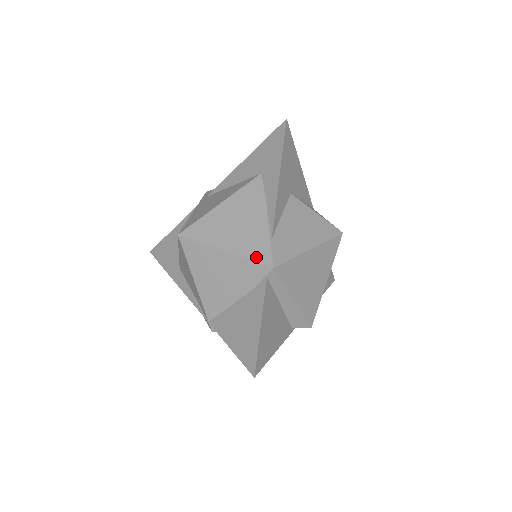
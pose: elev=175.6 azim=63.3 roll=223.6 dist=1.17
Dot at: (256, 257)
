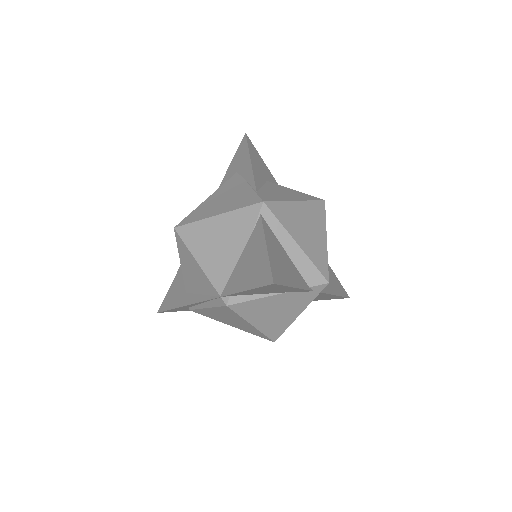
Dot at: (246, 204)
